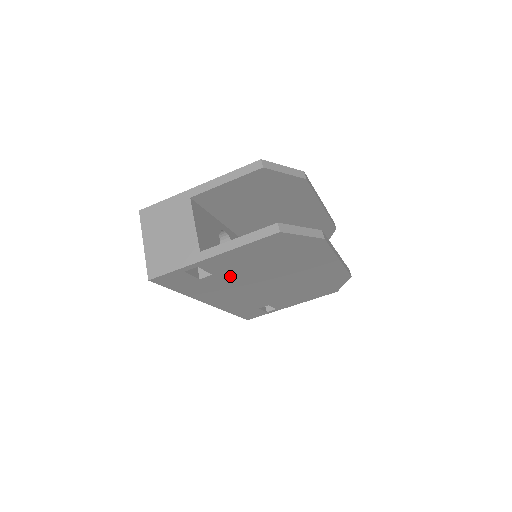
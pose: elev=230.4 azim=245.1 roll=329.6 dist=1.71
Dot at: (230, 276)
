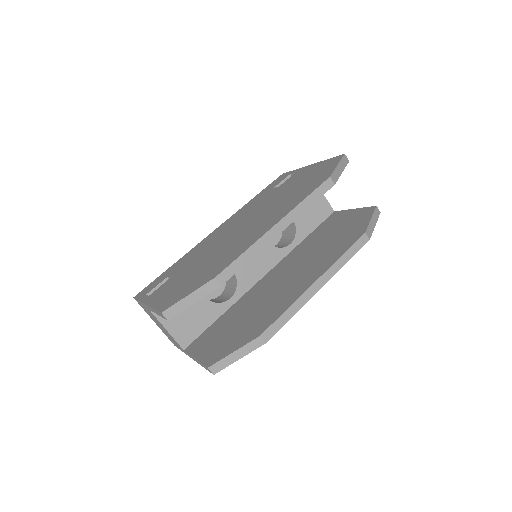
Dot at: occluded
